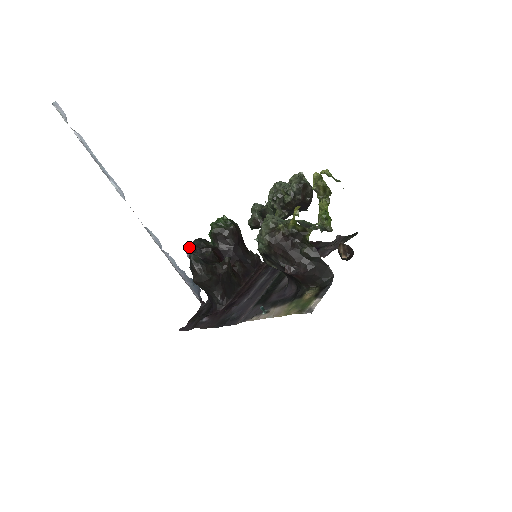
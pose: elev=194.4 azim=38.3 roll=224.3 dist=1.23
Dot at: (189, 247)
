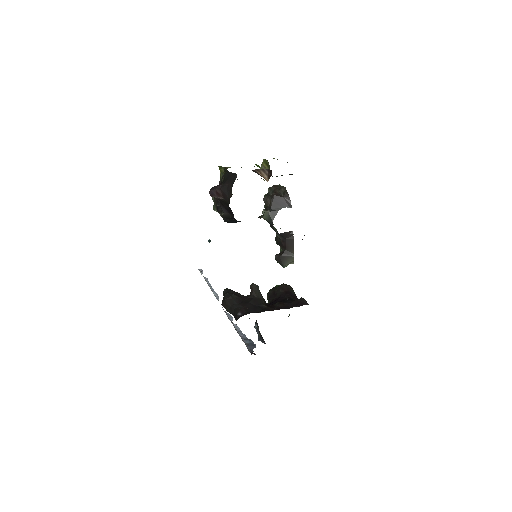
Dot at: occluded
